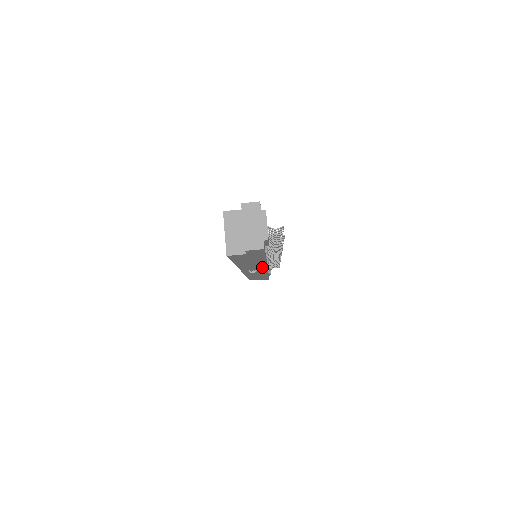
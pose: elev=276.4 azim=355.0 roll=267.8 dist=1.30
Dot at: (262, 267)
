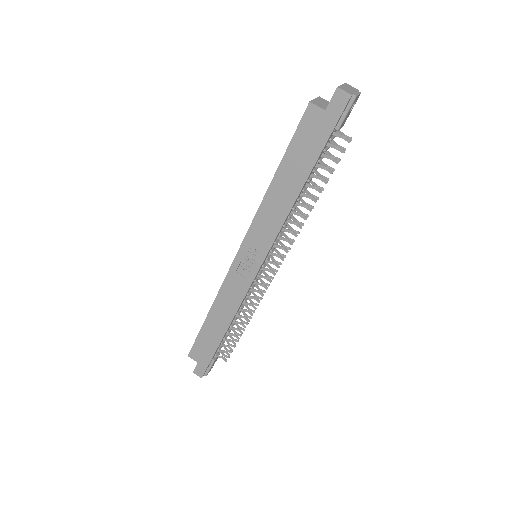
Dot at: (271, 236)
